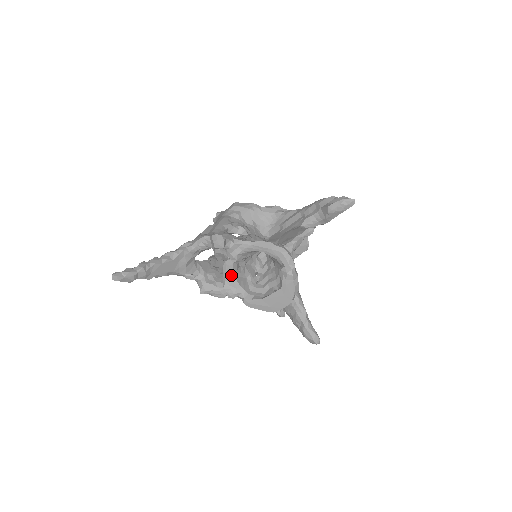
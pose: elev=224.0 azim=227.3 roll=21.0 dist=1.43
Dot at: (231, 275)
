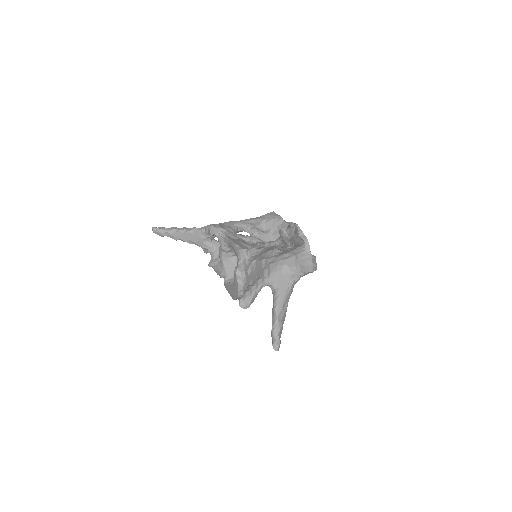
Dot at: (222, 259)
